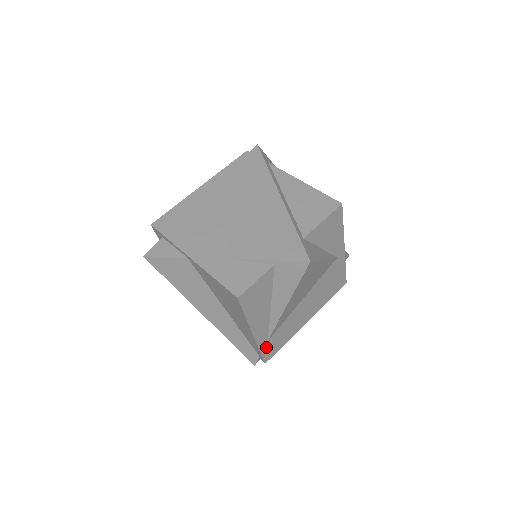
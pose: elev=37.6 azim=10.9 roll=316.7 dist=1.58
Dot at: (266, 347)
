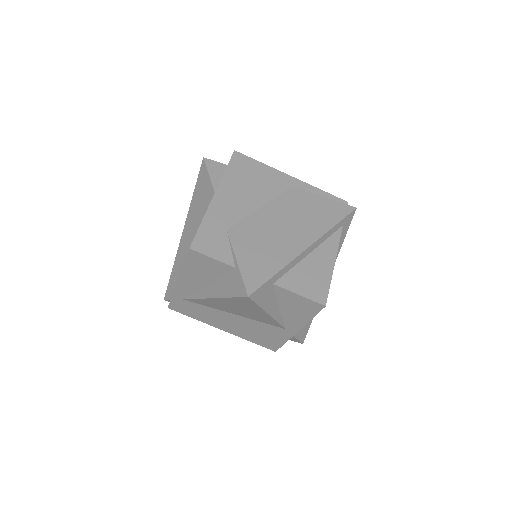
Dot at: (178, 301)
